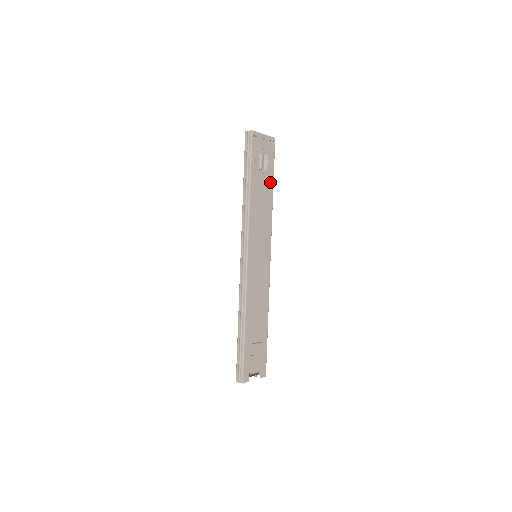
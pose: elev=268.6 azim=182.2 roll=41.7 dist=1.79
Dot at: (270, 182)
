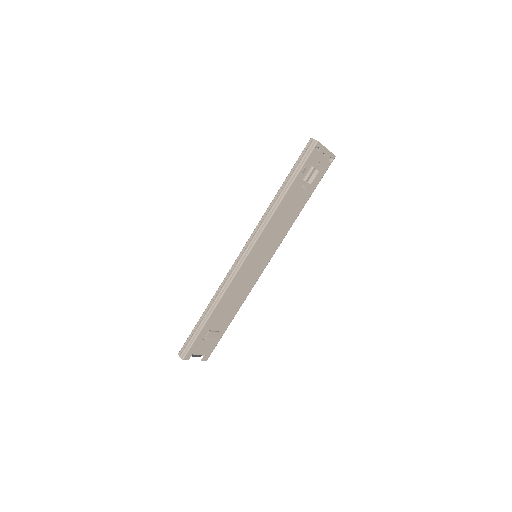
Dot at: (307, 195)
